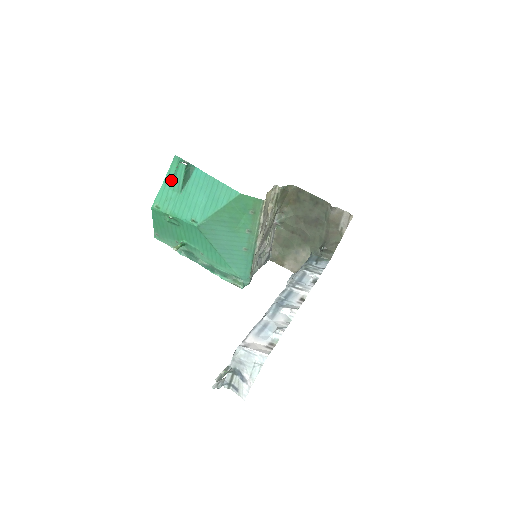
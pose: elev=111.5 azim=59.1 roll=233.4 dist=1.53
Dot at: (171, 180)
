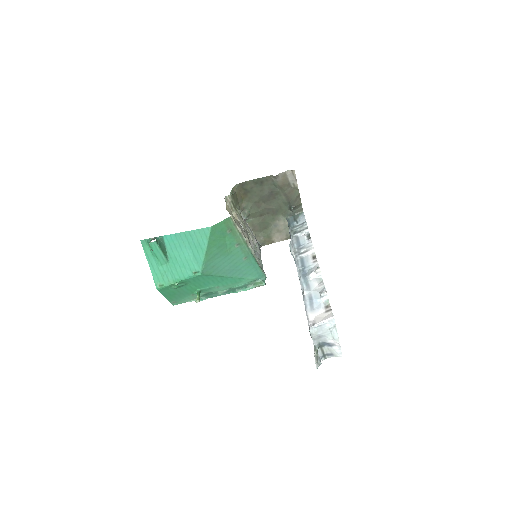
Dot at: (153, 260)
